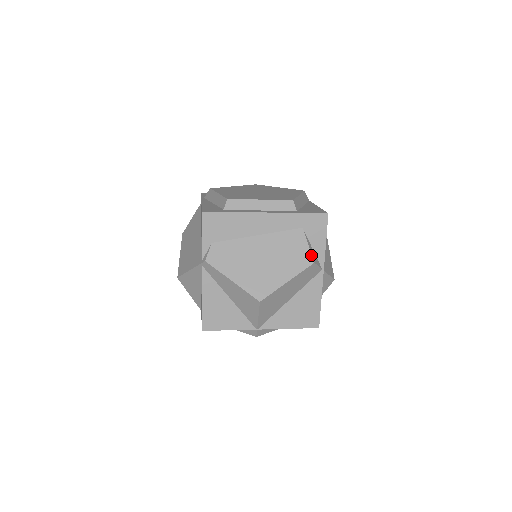
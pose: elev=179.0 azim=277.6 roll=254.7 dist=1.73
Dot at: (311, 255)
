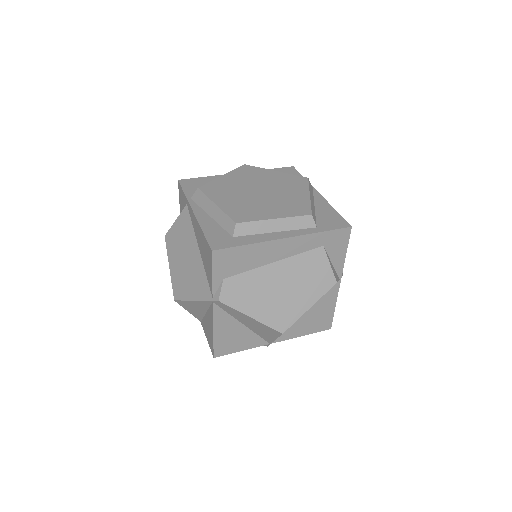
Dot at: (333, 275)
